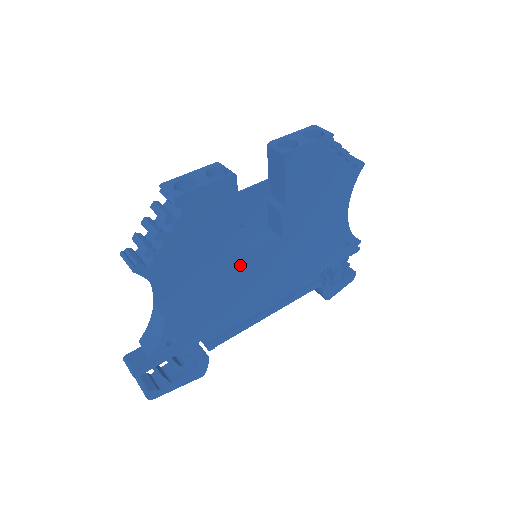
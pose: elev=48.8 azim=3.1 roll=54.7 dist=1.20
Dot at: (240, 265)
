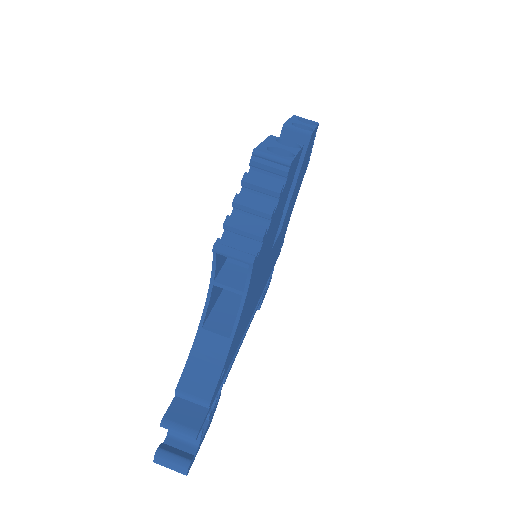
Dot at: (266, 262)
